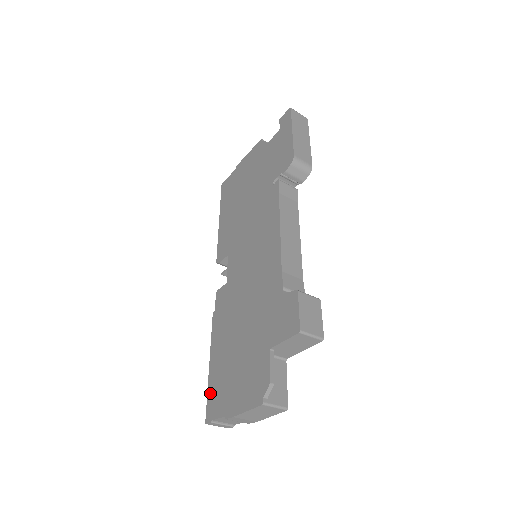
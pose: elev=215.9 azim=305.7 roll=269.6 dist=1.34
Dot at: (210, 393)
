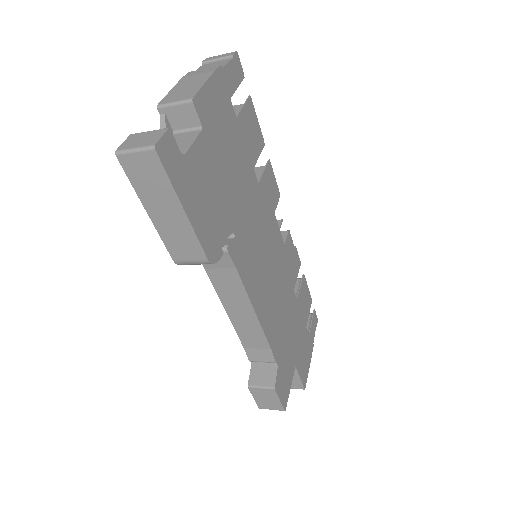
Dot at: occluded
